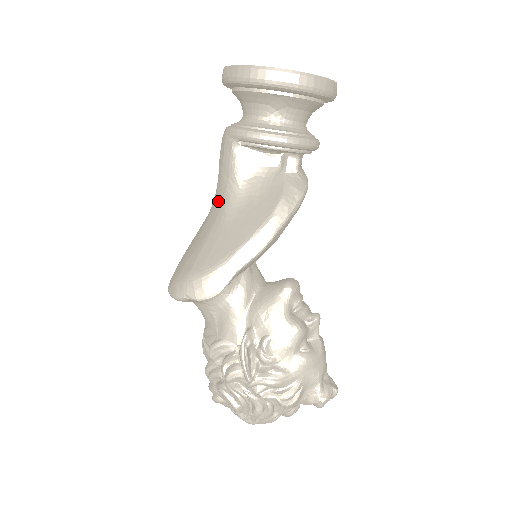
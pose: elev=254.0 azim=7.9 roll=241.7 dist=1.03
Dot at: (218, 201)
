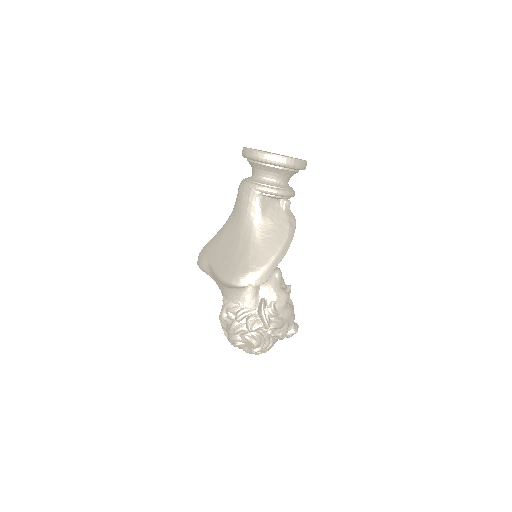
Dot at: (247, 227)
